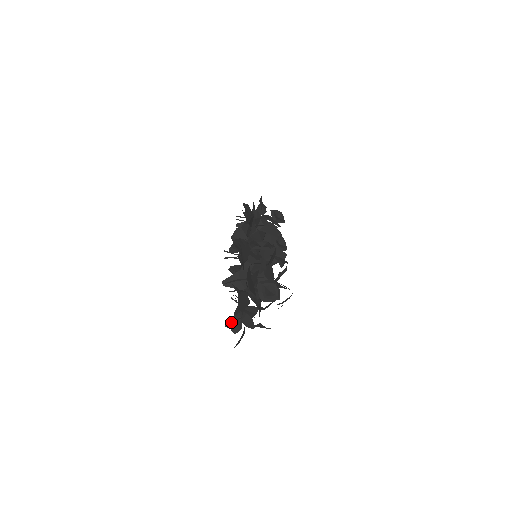
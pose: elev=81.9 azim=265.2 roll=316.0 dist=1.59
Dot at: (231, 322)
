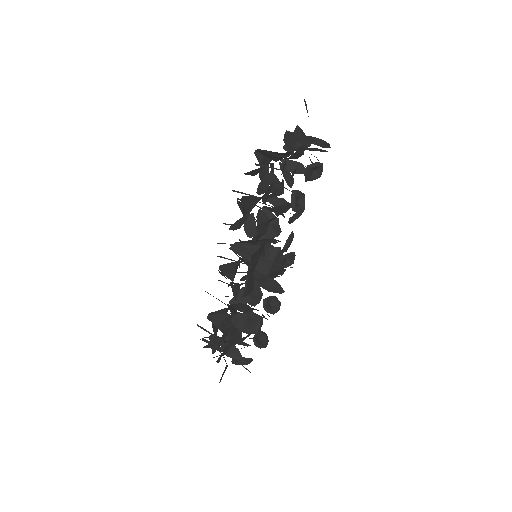
Dot at: occluded
